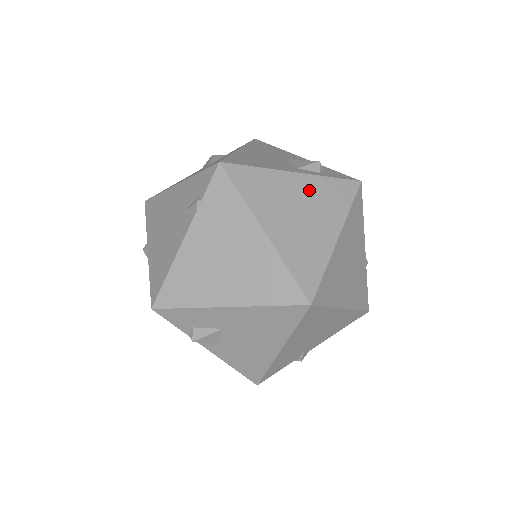
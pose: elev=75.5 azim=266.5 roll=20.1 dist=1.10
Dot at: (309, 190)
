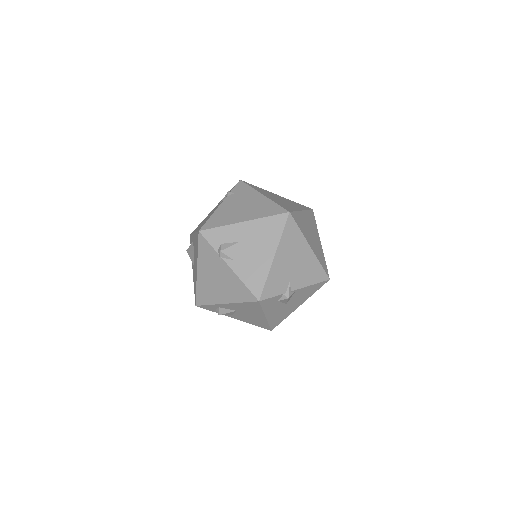
Dot at: (285, 199)
